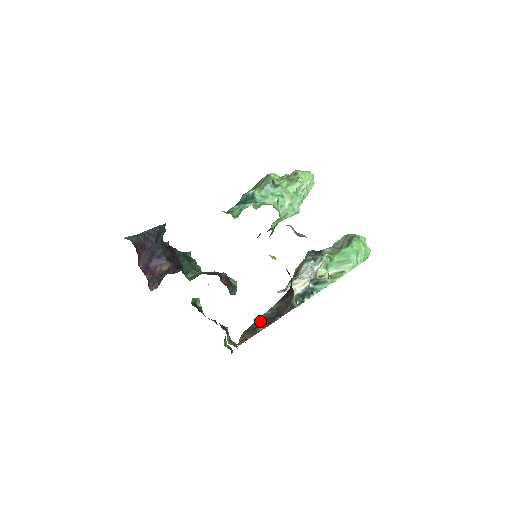
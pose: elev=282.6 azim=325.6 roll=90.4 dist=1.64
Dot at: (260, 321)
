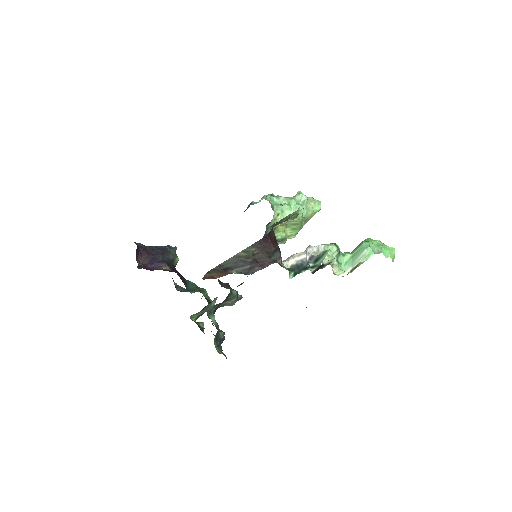
Dot at: (232, 262)
